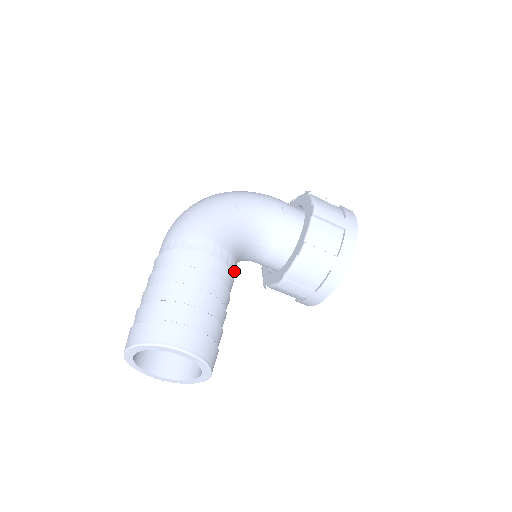
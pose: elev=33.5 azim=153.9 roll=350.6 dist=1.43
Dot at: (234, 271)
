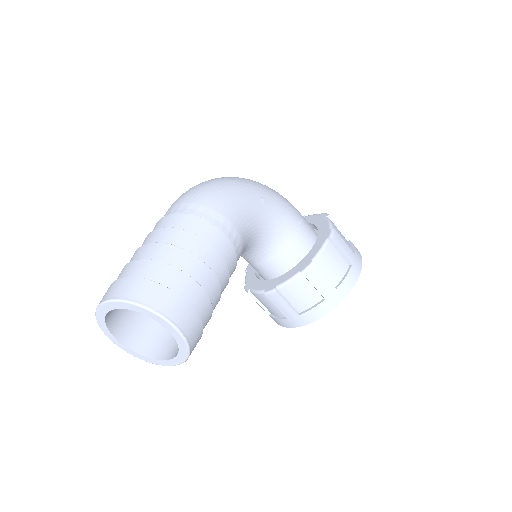
Dot at: occluded
